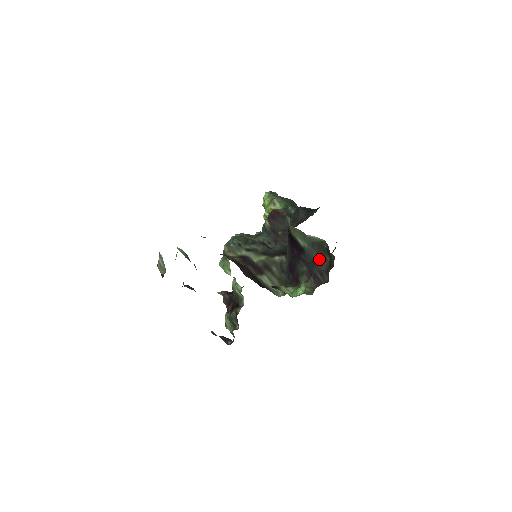
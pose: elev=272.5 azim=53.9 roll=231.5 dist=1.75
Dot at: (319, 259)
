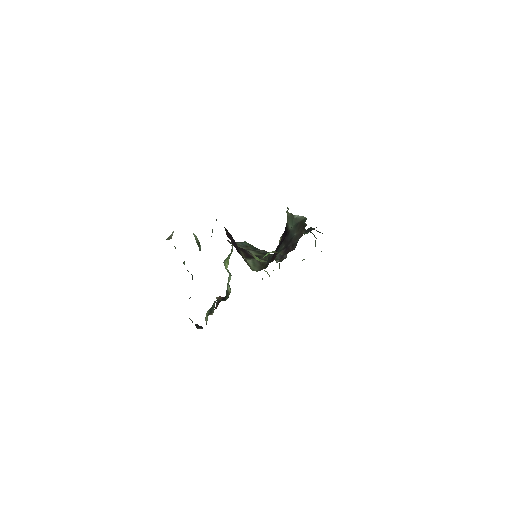
Dot at: (297, 235)
